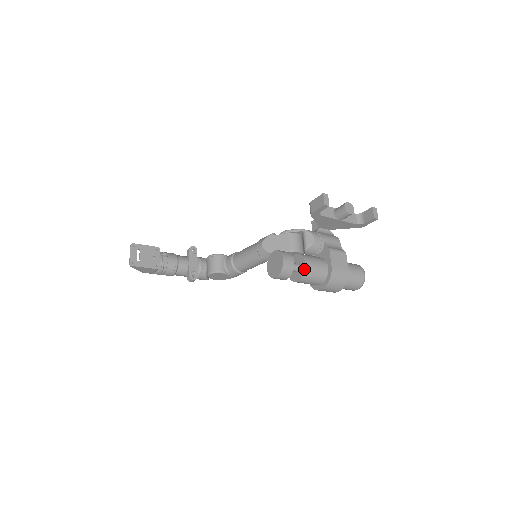
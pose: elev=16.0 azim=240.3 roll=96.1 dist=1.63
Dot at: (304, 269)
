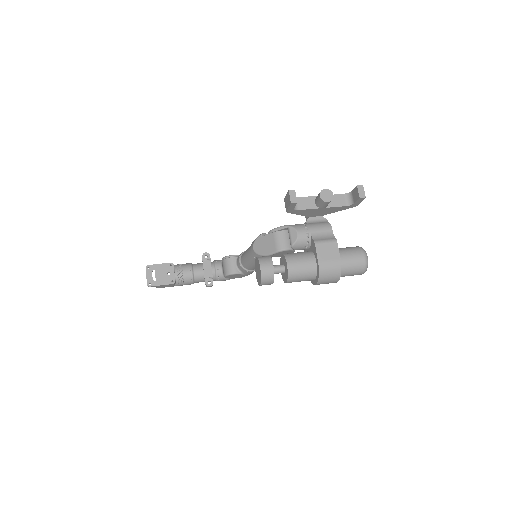
Dot at: (287, 271)
